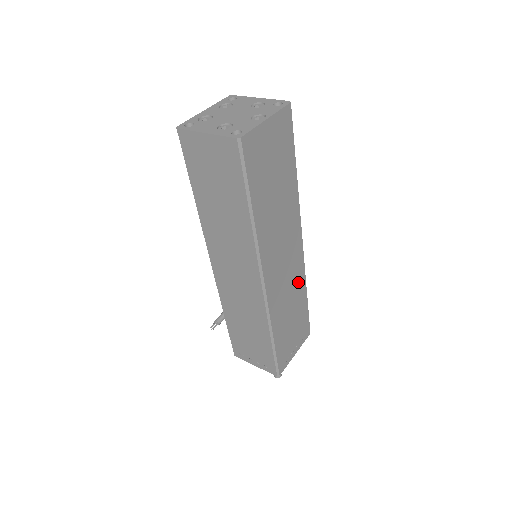
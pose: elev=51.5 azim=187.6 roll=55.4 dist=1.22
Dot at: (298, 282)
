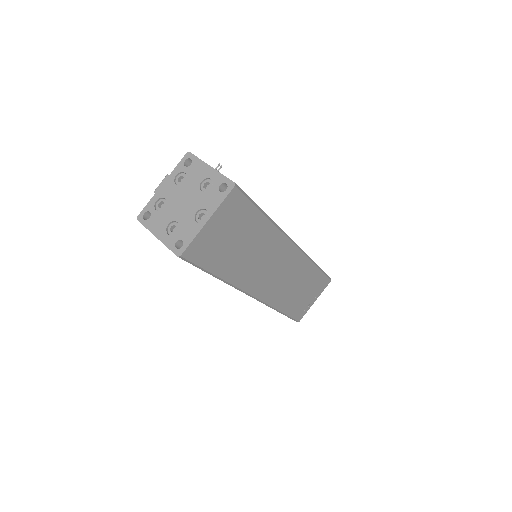
Dot at: (301, 268)
